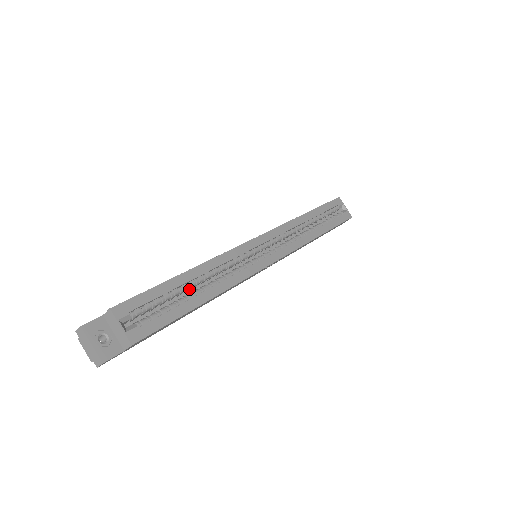
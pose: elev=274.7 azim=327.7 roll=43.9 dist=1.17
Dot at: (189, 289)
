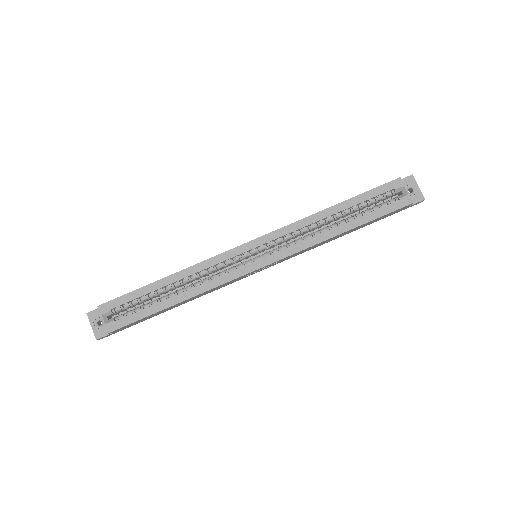
Dot at: (174, 289)
